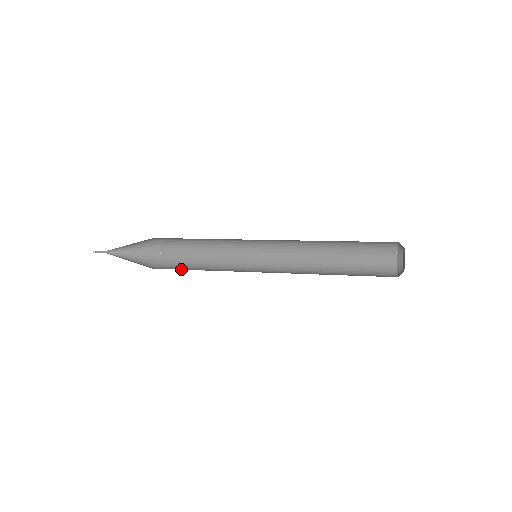
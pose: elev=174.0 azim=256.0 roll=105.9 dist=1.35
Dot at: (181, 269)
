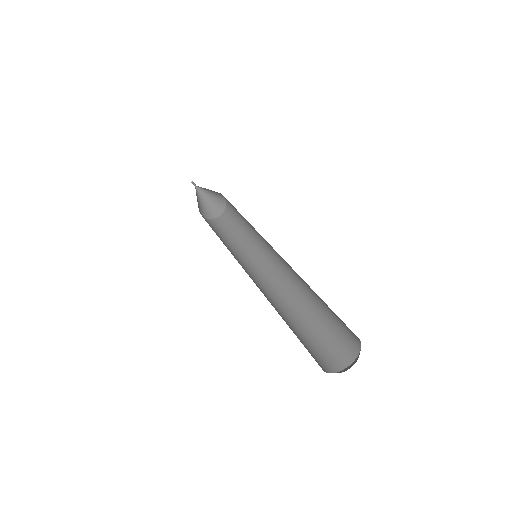
Dot at: (219, 231)
